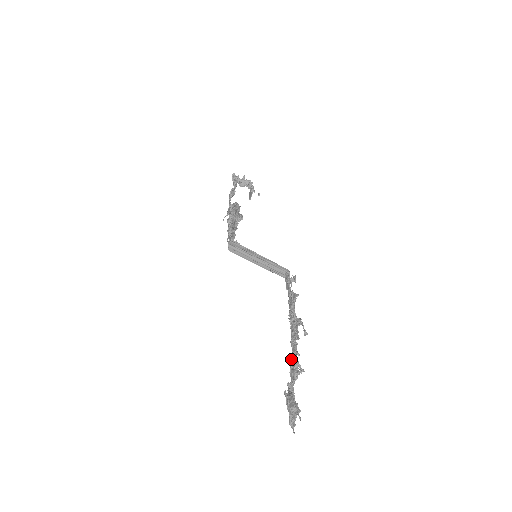
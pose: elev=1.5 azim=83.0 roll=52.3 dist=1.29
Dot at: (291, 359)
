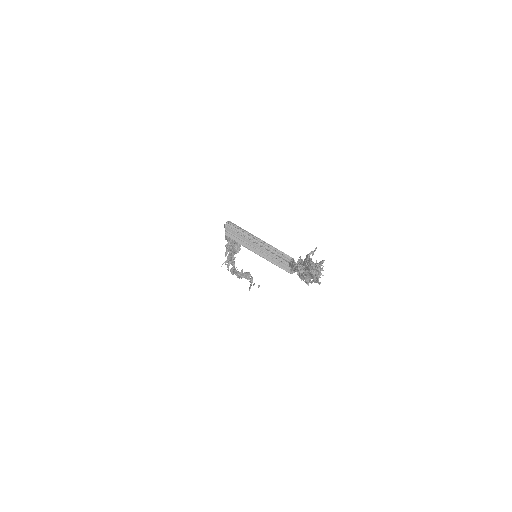
Dot at: occluded
